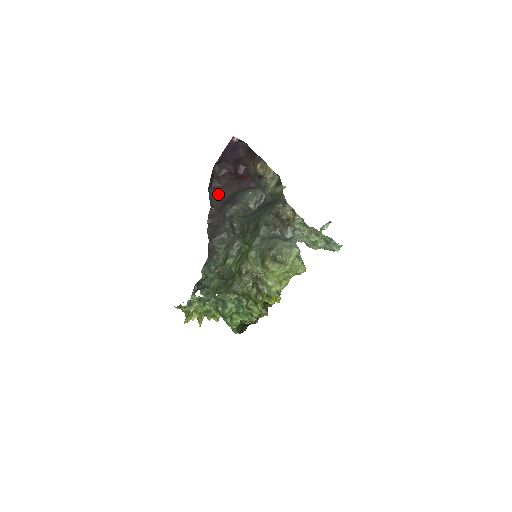
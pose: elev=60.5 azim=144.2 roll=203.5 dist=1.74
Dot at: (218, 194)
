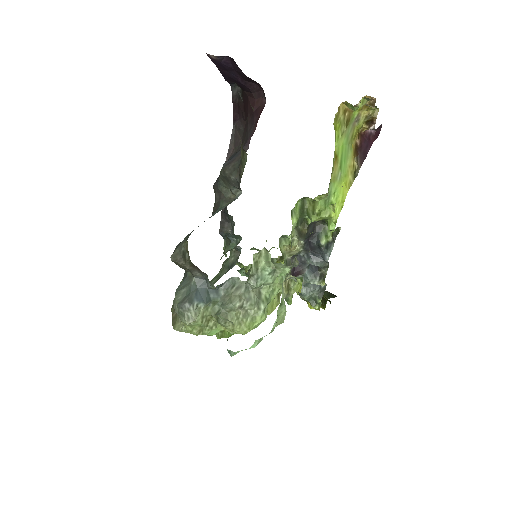
Dot at: (241, 135)
